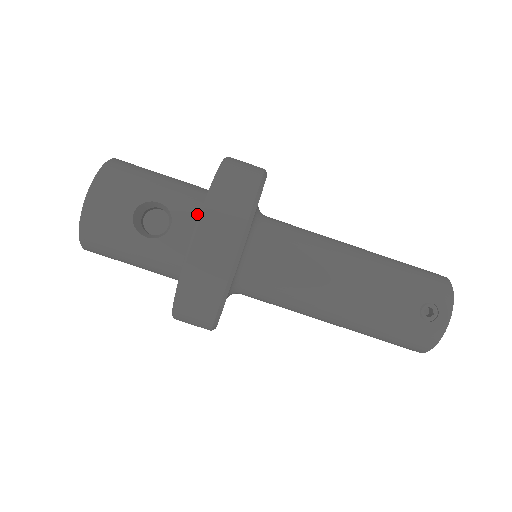
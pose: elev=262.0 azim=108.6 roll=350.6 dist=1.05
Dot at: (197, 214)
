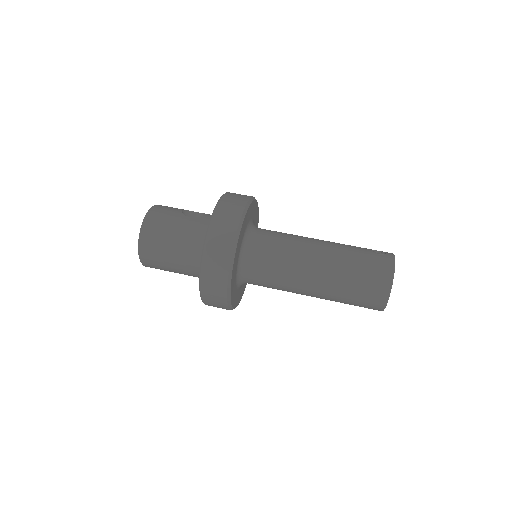
Dot at: occluded
